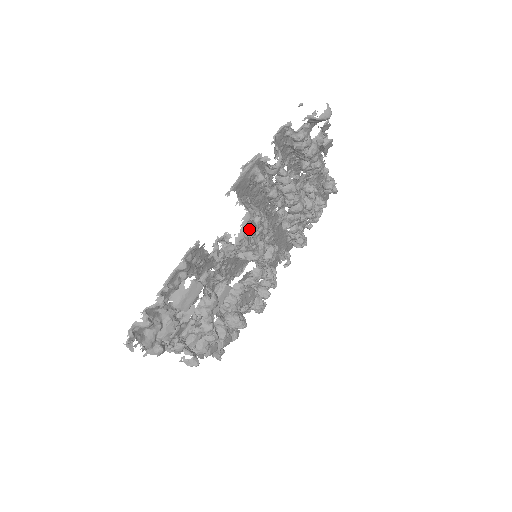
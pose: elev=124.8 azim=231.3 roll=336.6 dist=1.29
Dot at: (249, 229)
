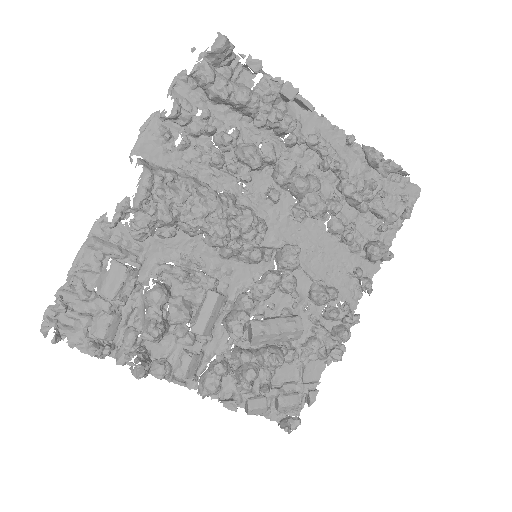
Dot at: (157, 190)
